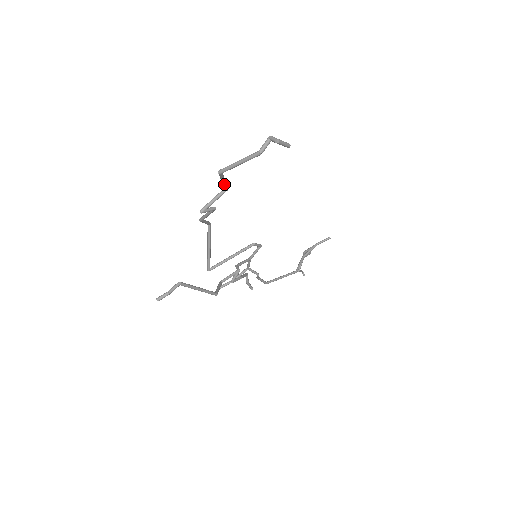
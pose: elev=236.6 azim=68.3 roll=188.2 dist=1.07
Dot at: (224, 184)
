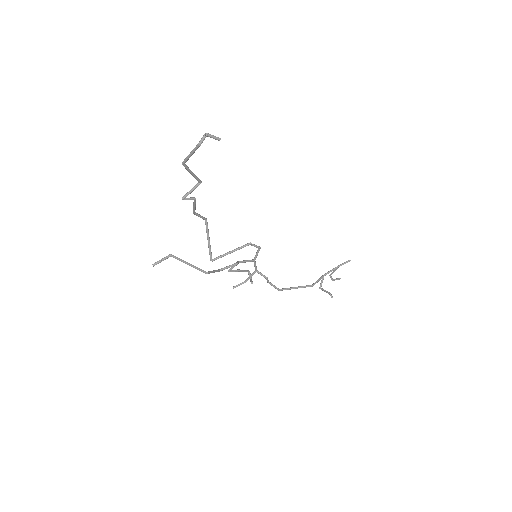
Dot at: (194, 176)
